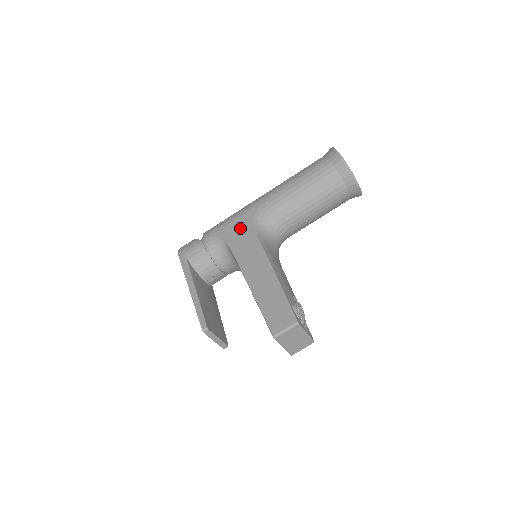
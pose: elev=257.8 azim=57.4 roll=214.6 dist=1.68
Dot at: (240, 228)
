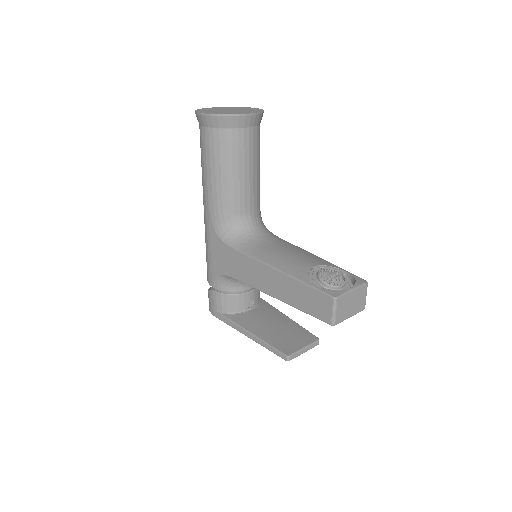
Dot at: (220, 255)
